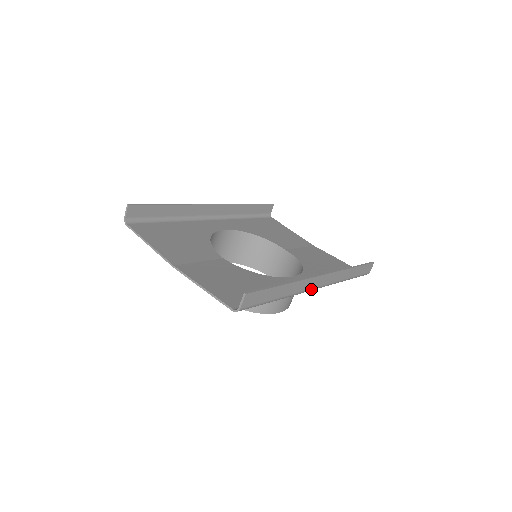
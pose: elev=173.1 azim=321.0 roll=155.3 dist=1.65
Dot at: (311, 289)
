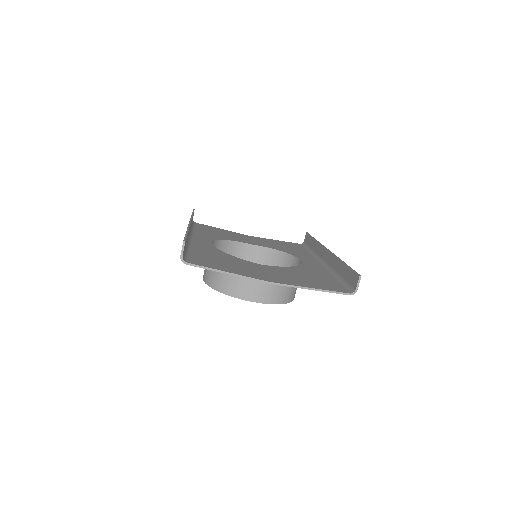
Dot at: (327, 264)
